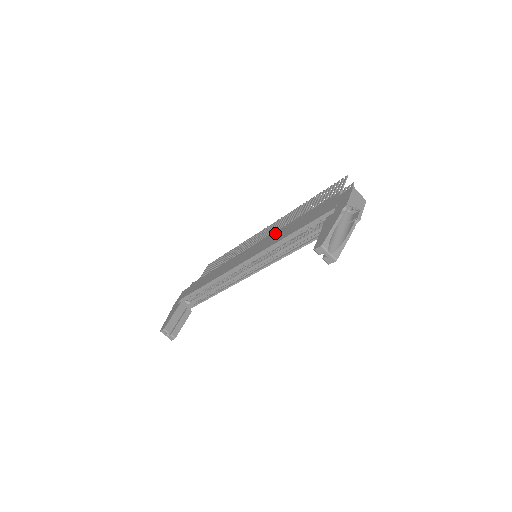
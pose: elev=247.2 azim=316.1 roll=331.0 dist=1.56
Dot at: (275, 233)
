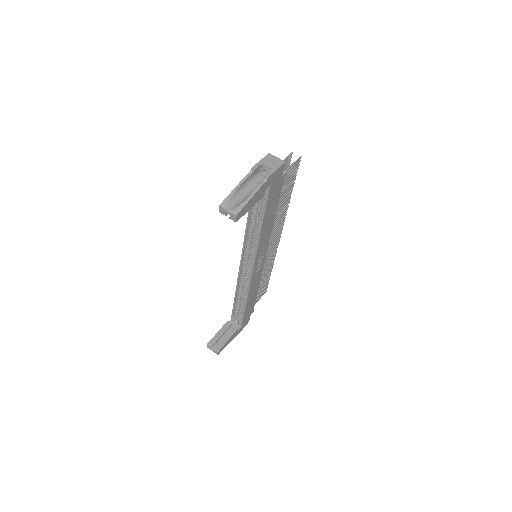
Dot at: occluded
